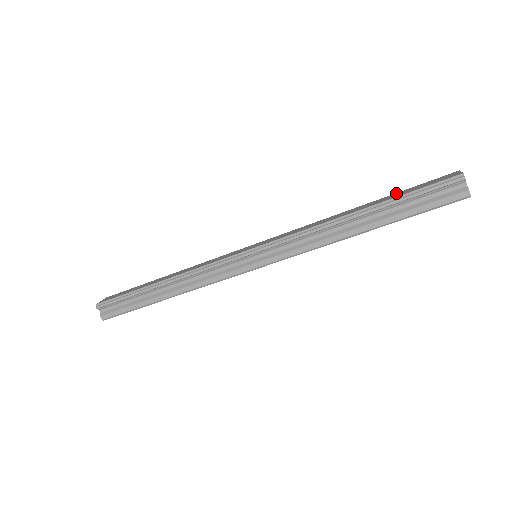
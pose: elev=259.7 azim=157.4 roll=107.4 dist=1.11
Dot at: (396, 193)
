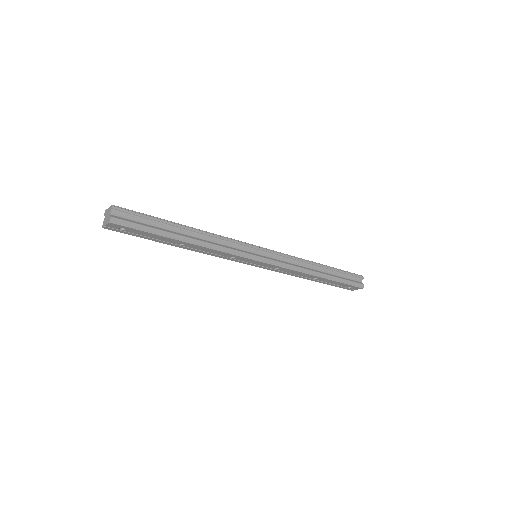
Dot at: occluded
